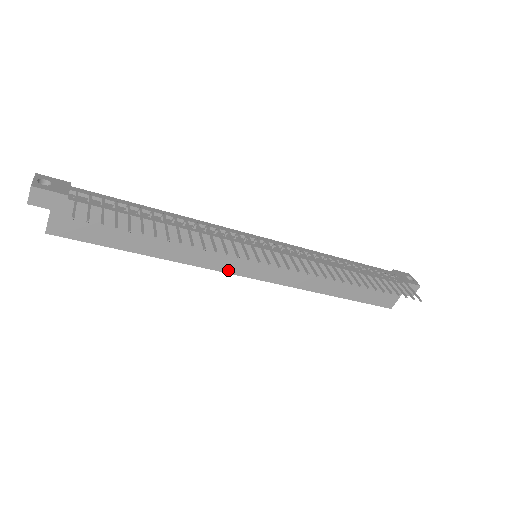
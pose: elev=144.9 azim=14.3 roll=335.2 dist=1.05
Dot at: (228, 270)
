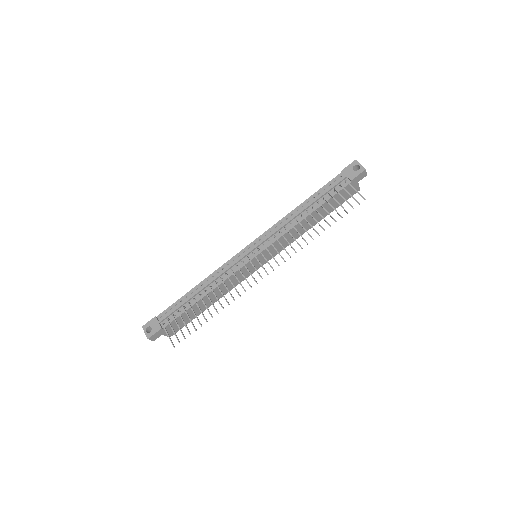
Dot at: occluded
